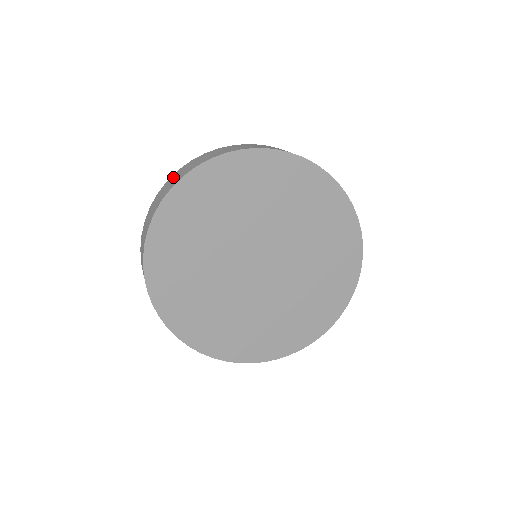
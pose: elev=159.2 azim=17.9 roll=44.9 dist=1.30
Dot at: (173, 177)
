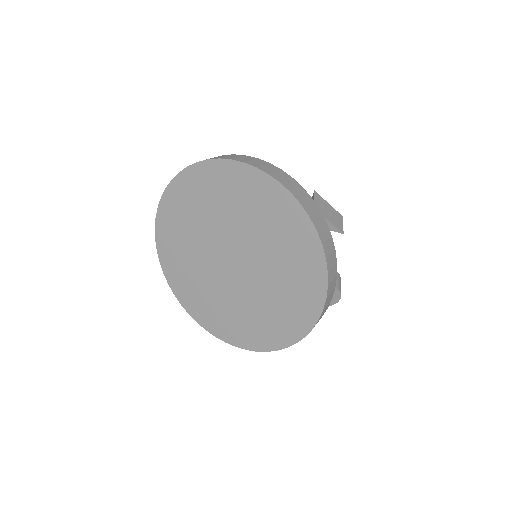
Dot at: occluded
